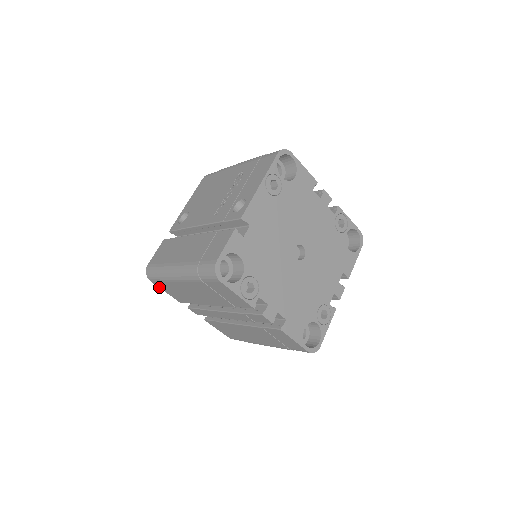
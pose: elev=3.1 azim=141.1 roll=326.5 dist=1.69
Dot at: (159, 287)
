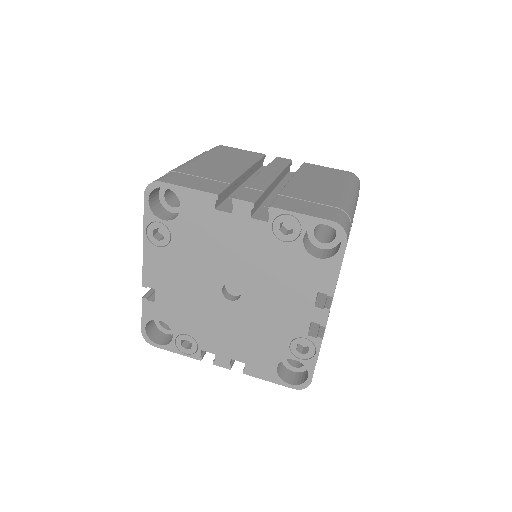
Dot at: occluded
